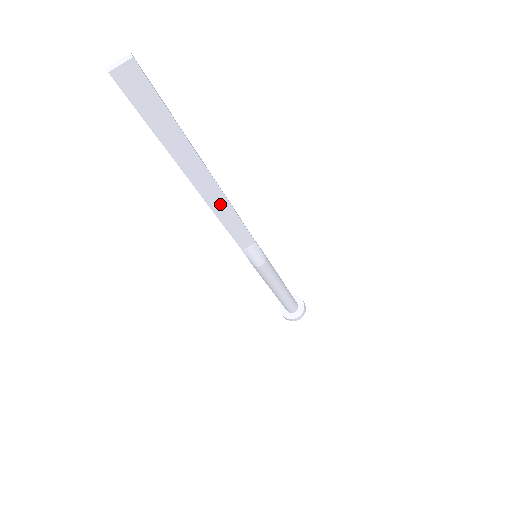
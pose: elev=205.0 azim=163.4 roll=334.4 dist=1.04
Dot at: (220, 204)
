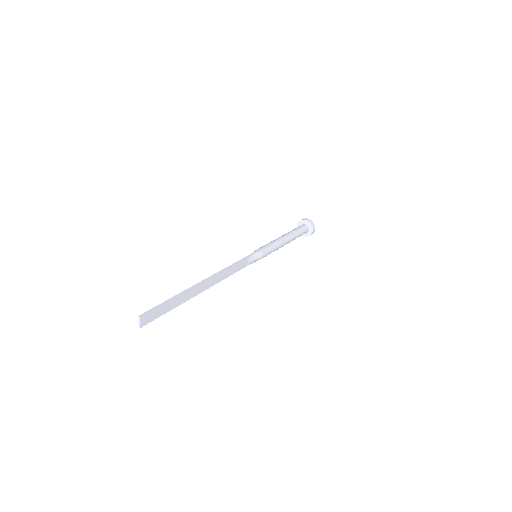
Dot at: (216, 279)
